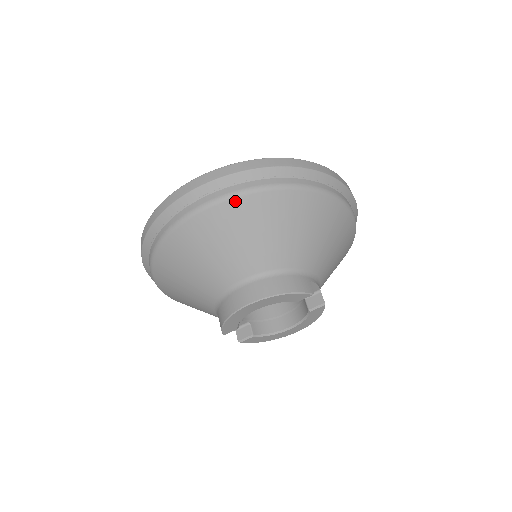
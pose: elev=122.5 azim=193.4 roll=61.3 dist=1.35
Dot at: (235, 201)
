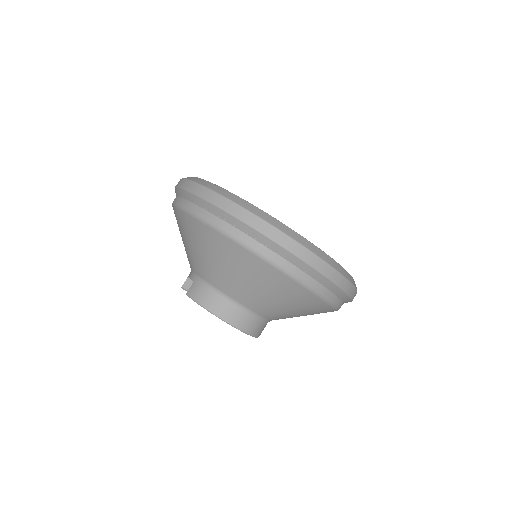
Dot at: (314, 296)
